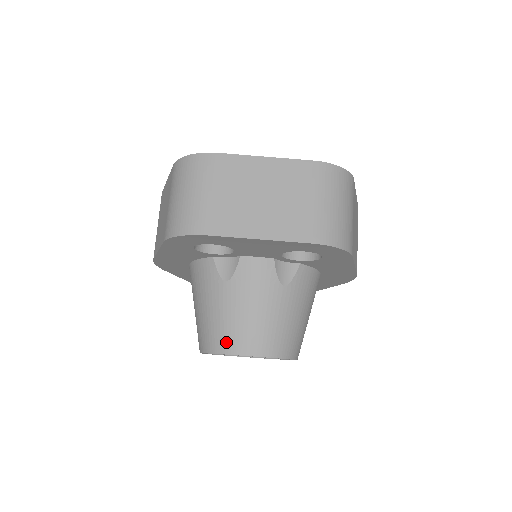
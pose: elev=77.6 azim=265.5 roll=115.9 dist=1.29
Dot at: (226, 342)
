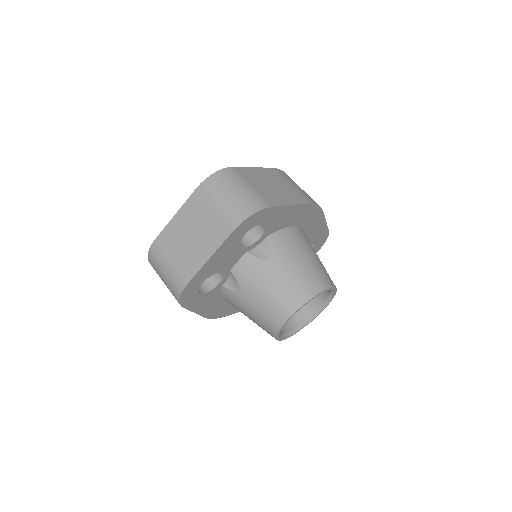
Dot at: (274, 322)
